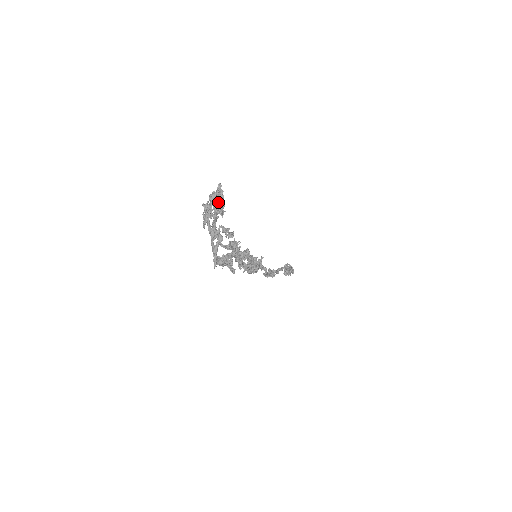
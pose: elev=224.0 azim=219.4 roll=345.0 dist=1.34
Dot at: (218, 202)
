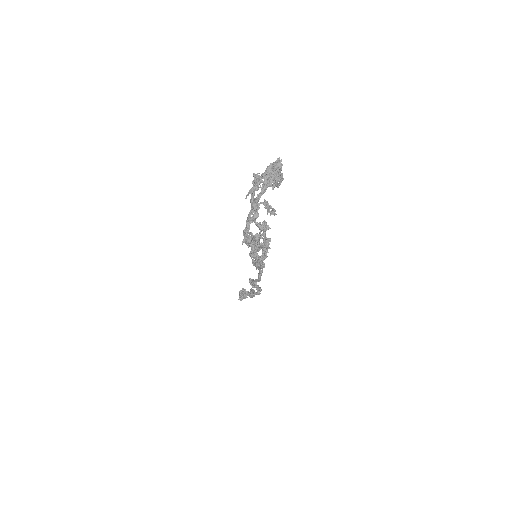
Dot at: occluded
